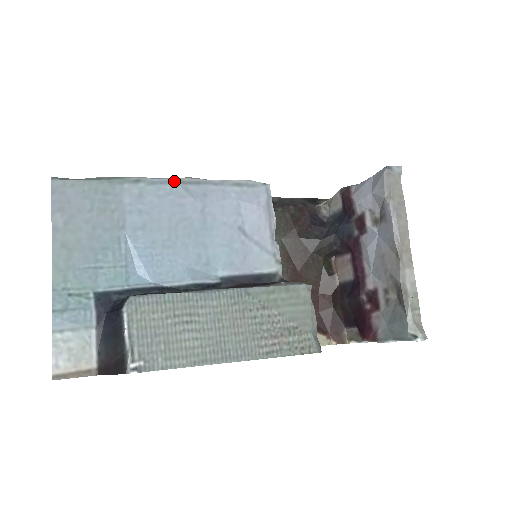
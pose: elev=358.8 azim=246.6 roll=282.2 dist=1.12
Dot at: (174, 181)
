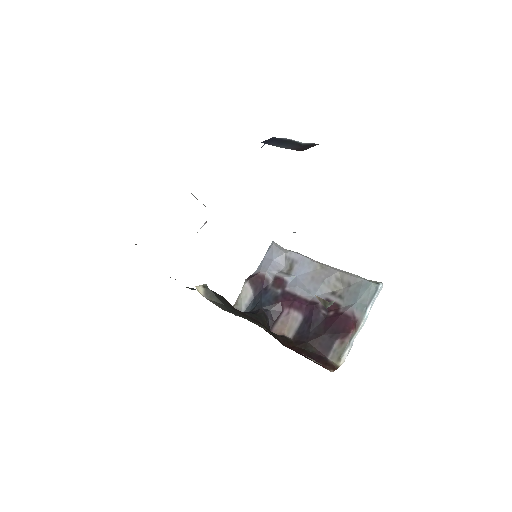
Dot at: occluded
